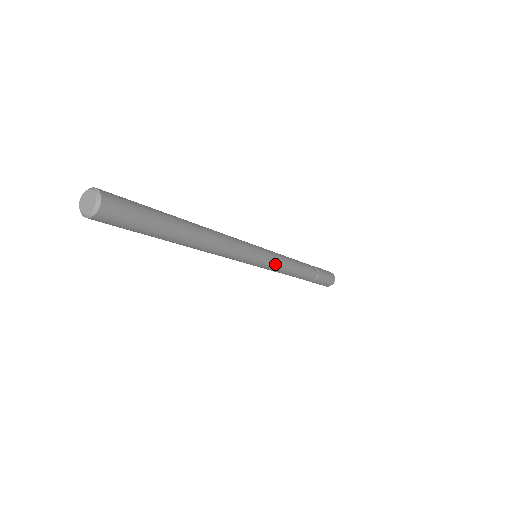
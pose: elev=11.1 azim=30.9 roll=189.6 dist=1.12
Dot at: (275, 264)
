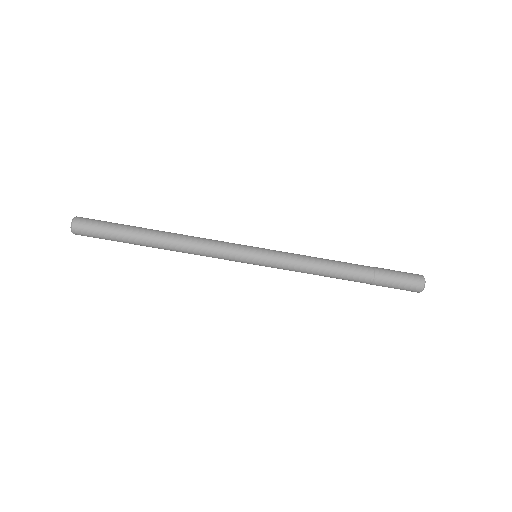
Dot at: (279, 262)
